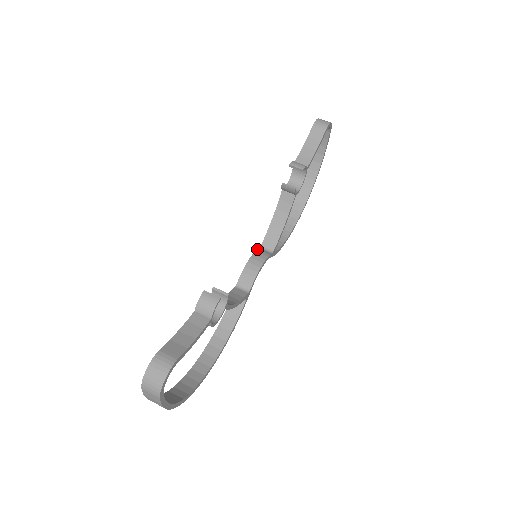
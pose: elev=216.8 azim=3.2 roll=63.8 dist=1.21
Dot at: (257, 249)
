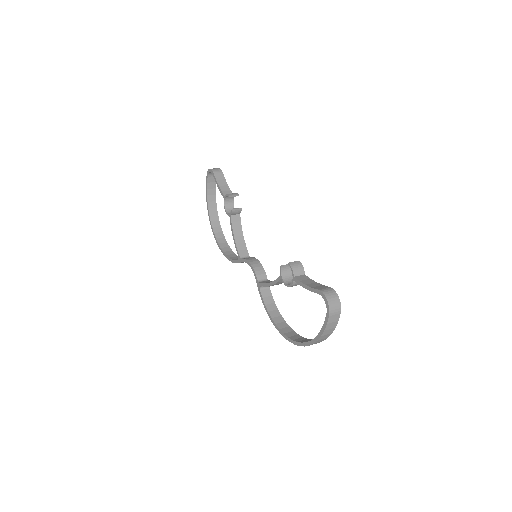
Dot at: (243, 259)
